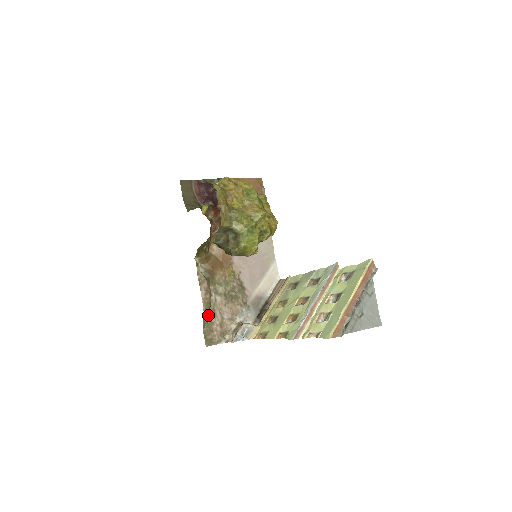
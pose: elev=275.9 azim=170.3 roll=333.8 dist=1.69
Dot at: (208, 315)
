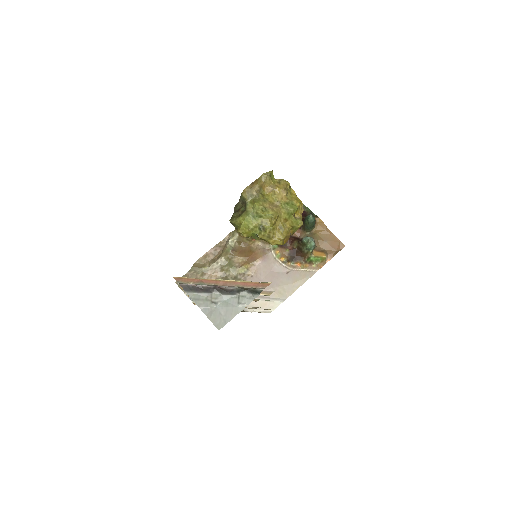
Dot at: (200, 269)
